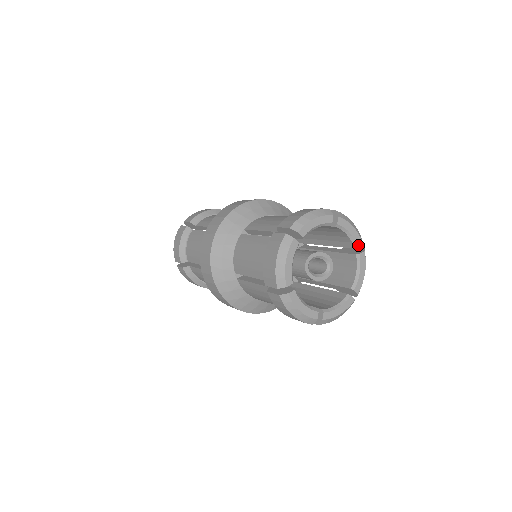
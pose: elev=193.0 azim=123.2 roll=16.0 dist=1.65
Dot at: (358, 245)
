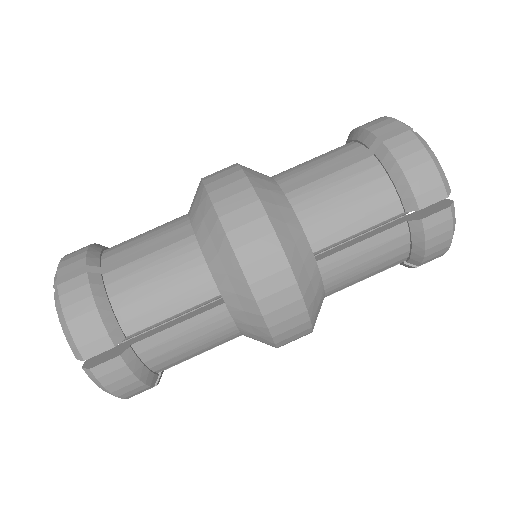
Dot at: occluded
